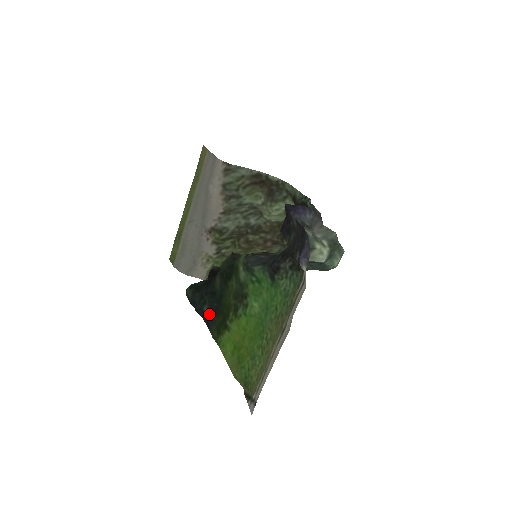
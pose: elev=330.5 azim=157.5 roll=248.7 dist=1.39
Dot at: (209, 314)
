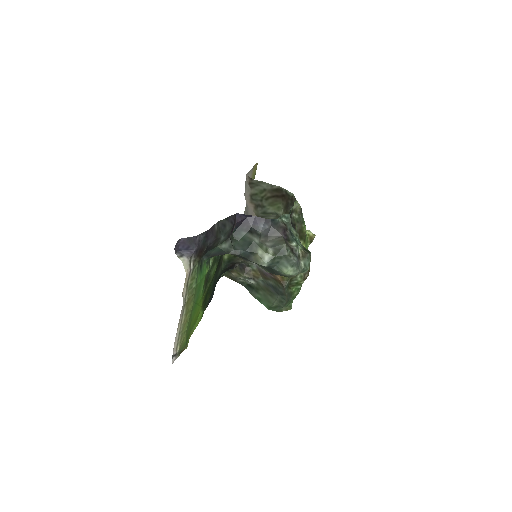
Dot at: (212, 294)
